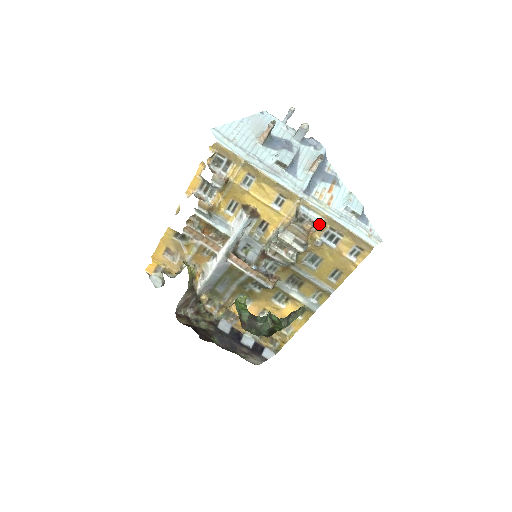
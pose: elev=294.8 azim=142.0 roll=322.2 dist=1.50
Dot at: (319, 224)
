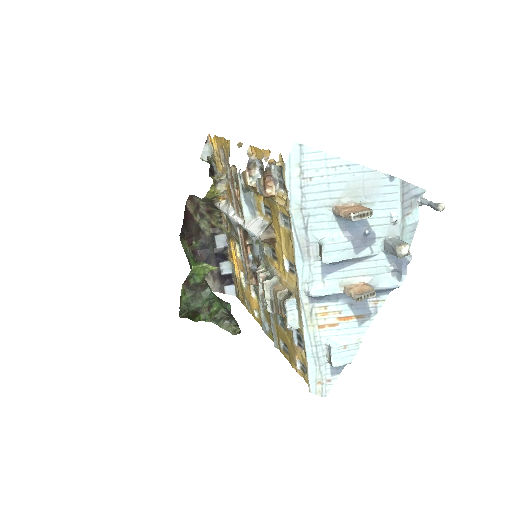
Dot at: (291, 326)
